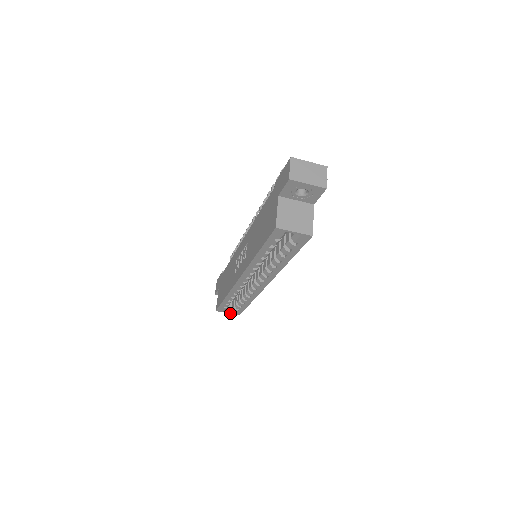
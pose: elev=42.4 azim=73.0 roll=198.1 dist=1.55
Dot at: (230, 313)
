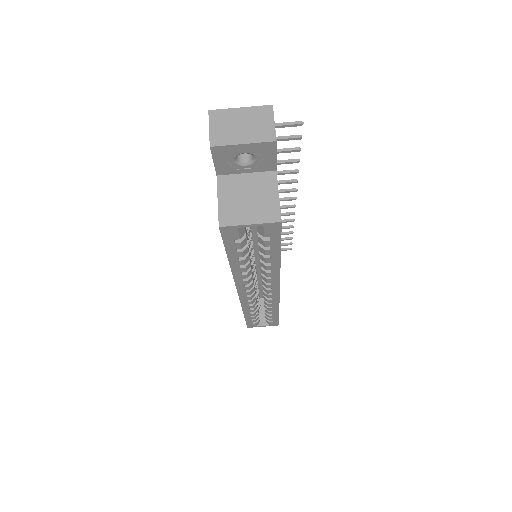
Dot at: occluded
